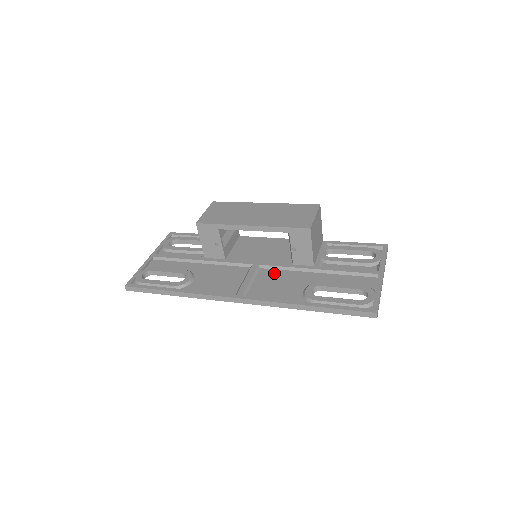
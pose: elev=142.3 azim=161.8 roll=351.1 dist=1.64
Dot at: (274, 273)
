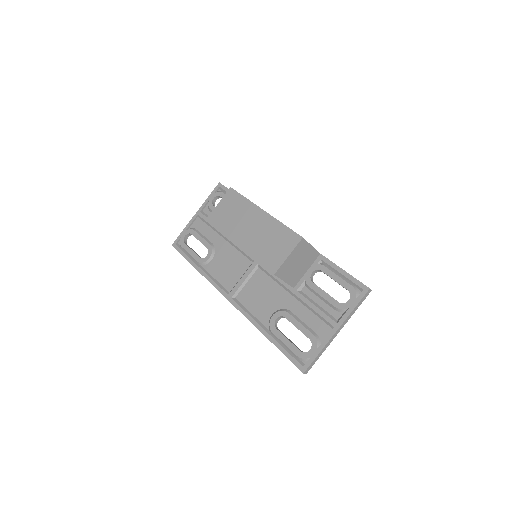
Dot at: (264, 280)
